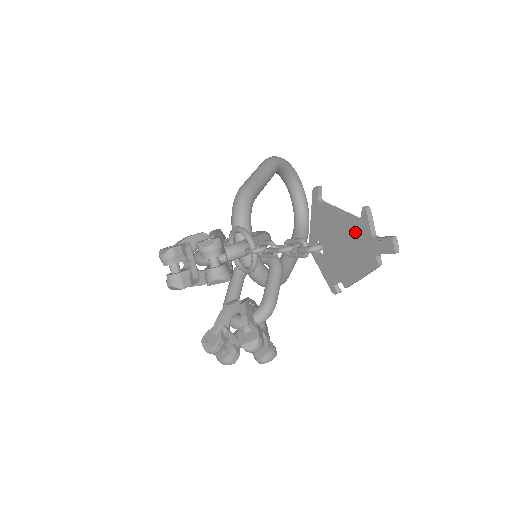
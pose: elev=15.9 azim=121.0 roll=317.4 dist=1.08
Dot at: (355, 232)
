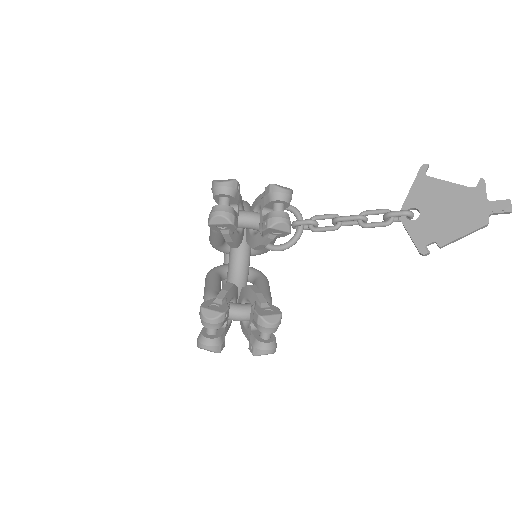
Dot at: (467, 197)
